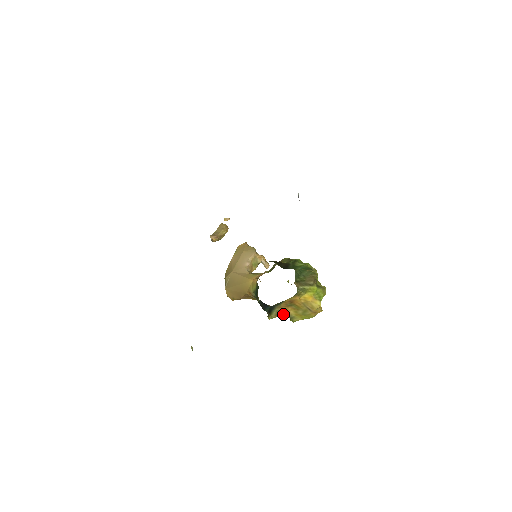
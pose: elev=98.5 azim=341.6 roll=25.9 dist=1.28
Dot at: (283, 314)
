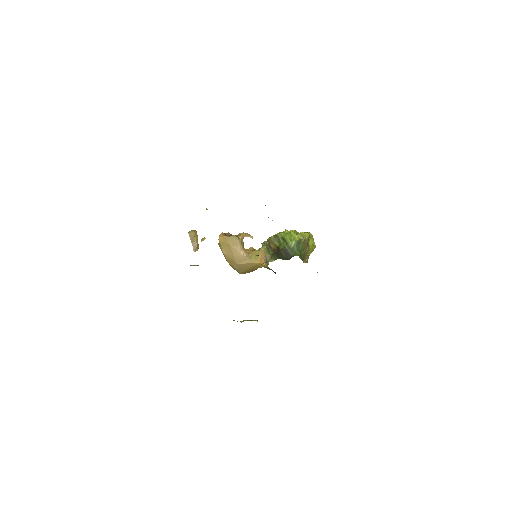
Dot at: occluded
